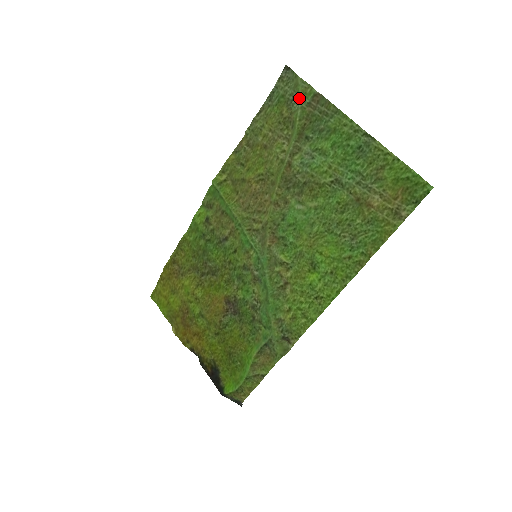
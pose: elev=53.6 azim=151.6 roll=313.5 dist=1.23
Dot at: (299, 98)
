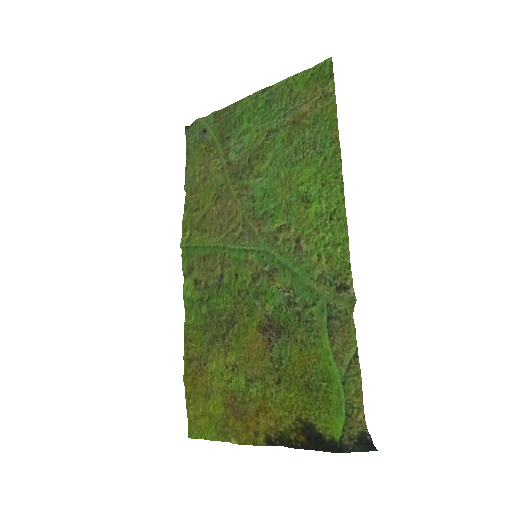
Dot at: (206, 127)
